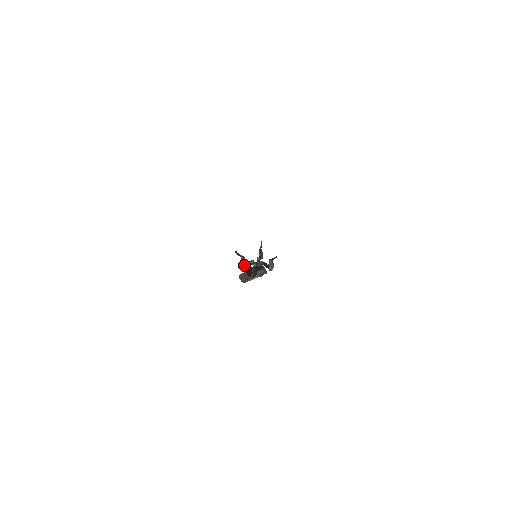
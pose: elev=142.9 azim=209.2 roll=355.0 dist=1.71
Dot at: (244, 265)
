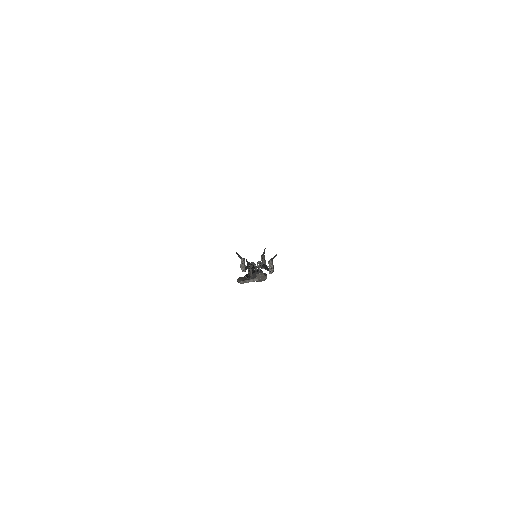
Dot at: (244, 269)
